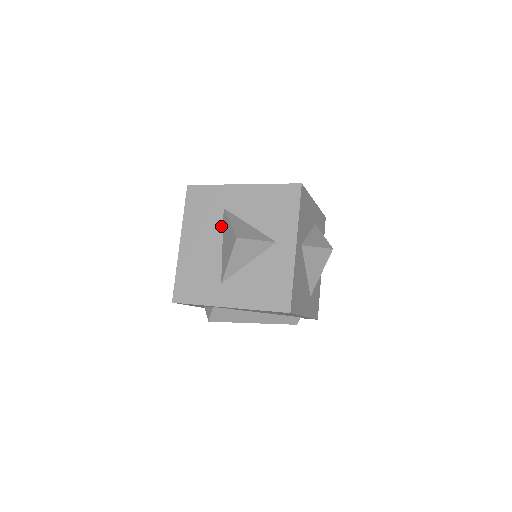
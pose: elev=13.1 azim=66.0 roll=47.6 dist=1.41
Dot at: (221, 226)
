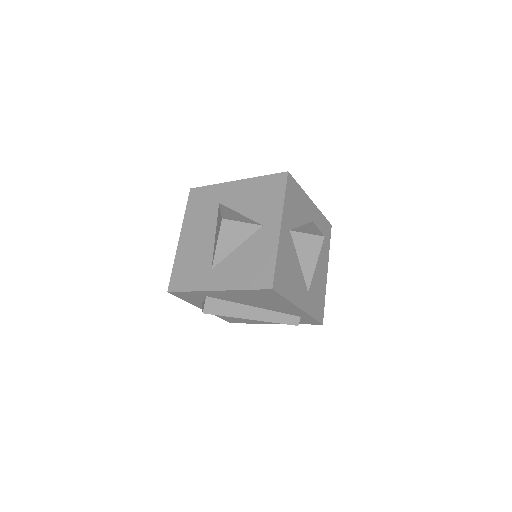
Dot at: (215, 218)
